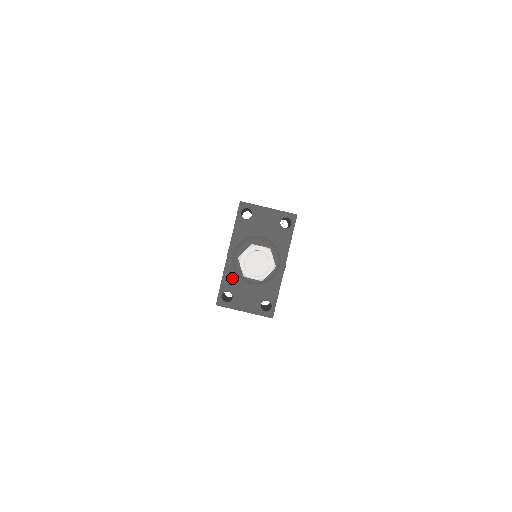
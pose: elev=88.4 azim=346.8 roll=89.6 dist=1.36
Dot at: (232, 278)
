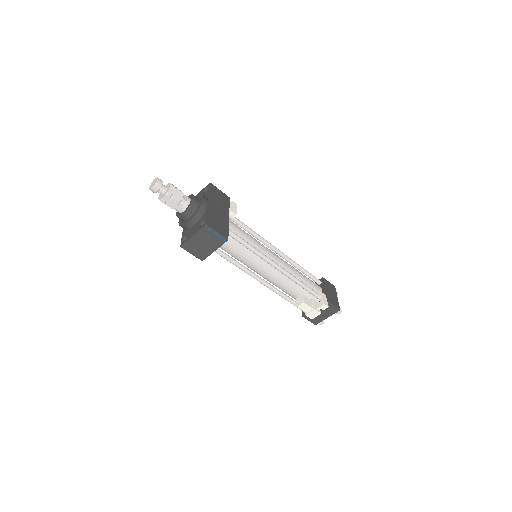
Dot at: (186, 230)
